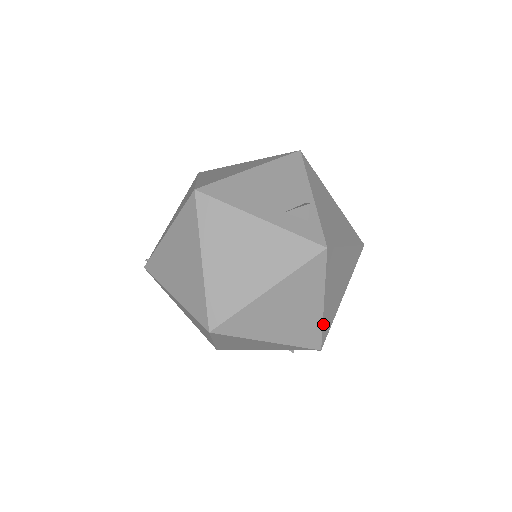
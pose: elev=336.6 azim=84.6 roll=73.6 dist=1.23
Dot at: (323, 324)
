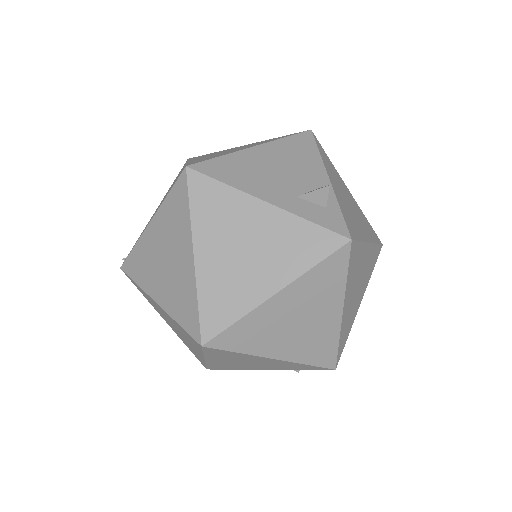
Dot at: (340, 337)
